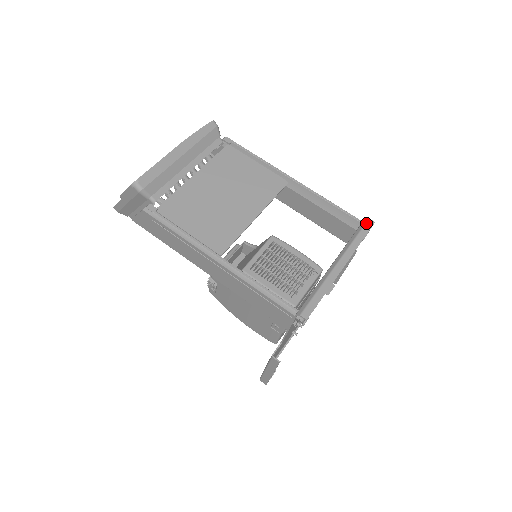
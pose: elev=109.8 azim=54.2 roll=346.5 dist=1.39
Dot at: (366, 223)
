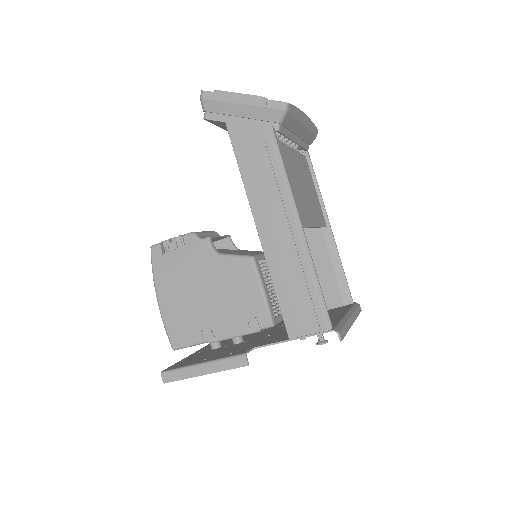
Dot at: (359, 306)
